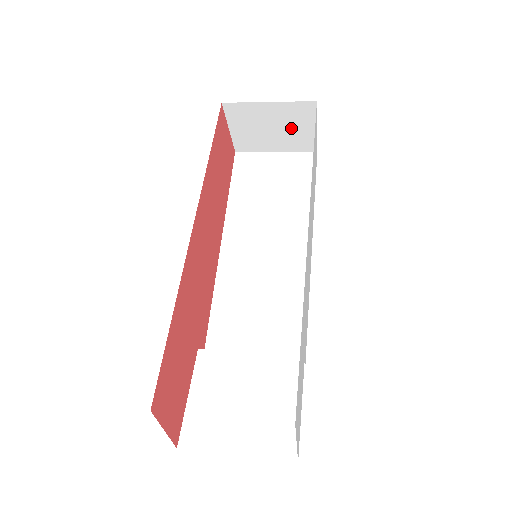
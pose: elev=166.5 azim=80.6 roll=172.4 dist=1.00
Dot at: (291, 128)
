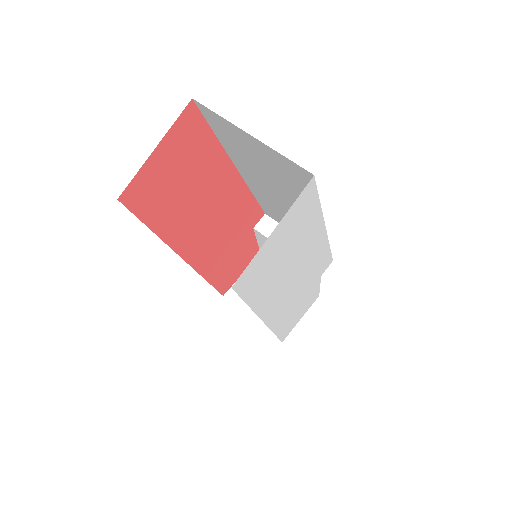
Dot at: occluded
